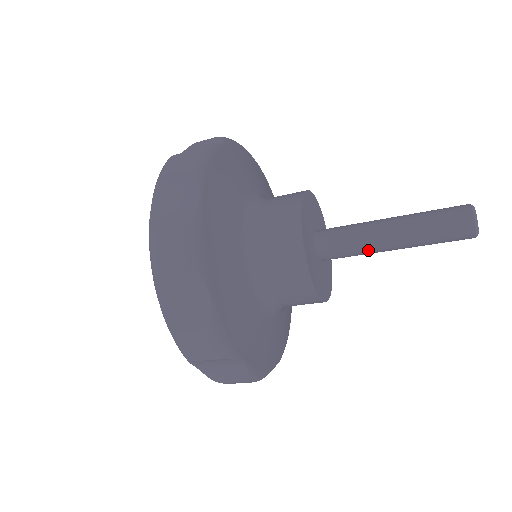
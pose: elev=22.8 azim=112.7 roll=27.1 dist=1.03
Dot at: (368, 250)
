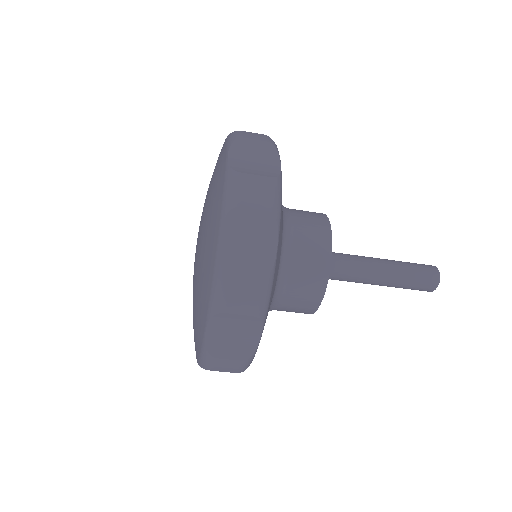
Dot at: (362, 268)
